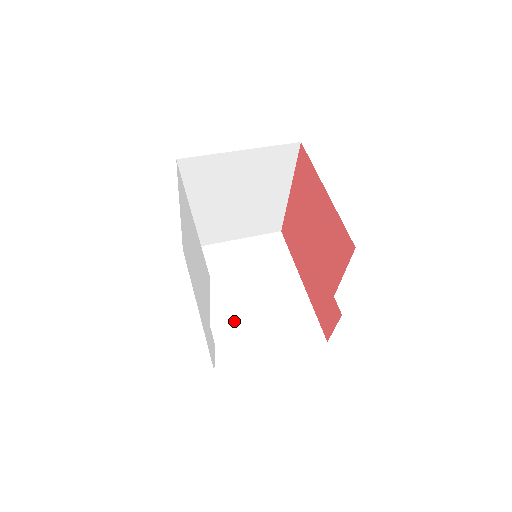
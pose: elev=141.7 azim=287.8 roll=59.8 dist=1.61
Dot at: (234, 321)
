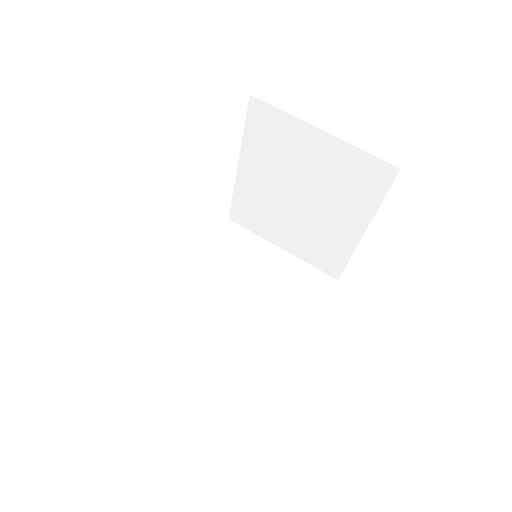
Dot at: (196, 311)
